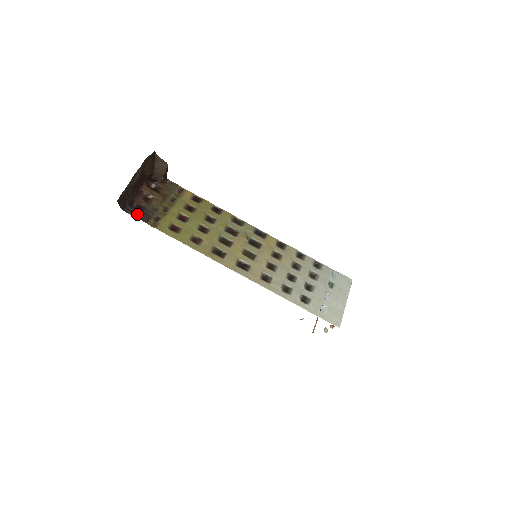
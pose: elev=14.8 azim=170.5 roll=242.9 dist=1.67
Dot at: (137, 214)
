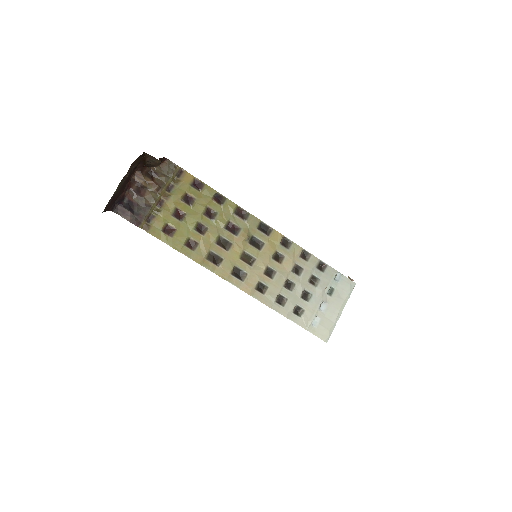
Dot at: (127, 215)
